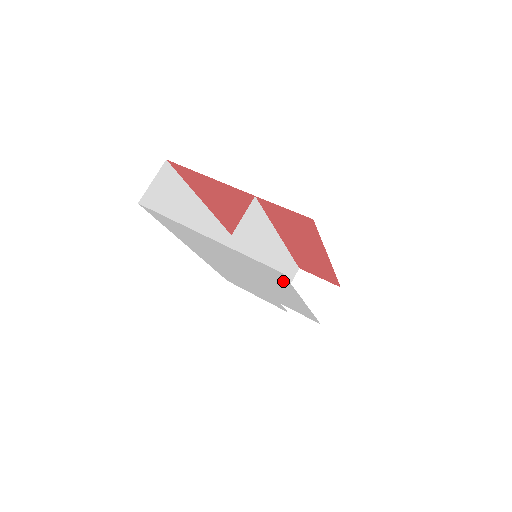
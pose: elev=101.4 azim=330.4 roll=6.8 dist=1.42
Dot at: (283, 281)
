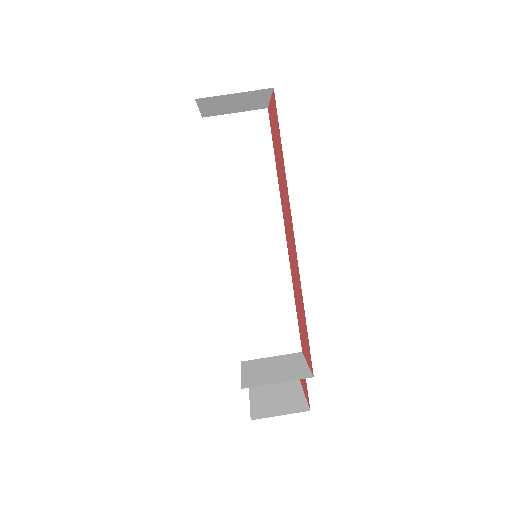
Dot at: occluded
